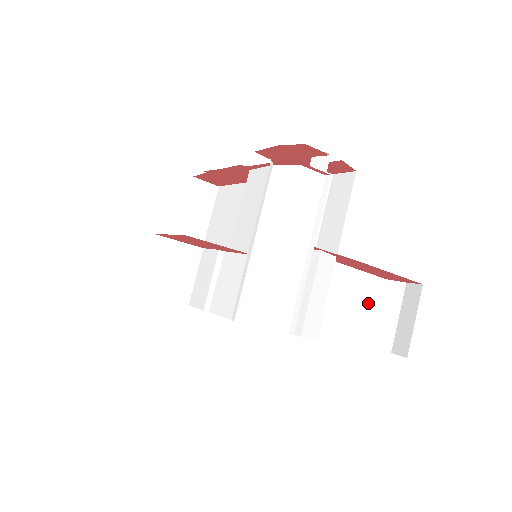
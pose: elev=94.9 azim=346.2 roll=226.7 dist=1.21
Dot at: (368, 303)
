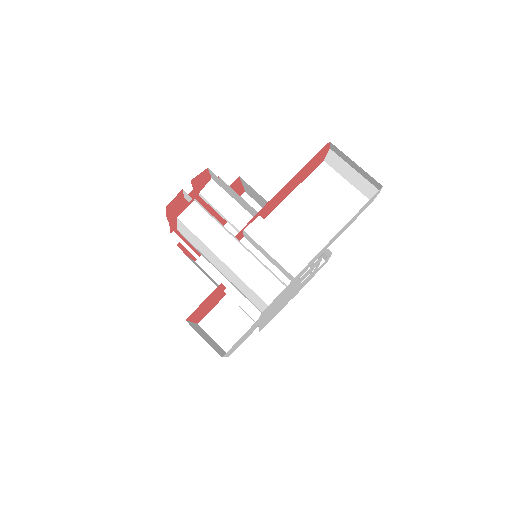
Dot at: (332, 189)
